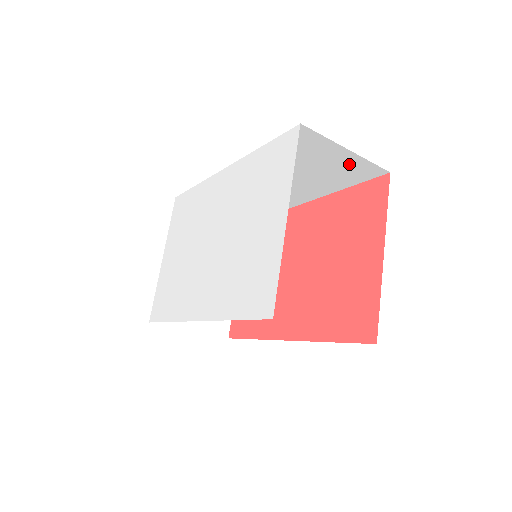
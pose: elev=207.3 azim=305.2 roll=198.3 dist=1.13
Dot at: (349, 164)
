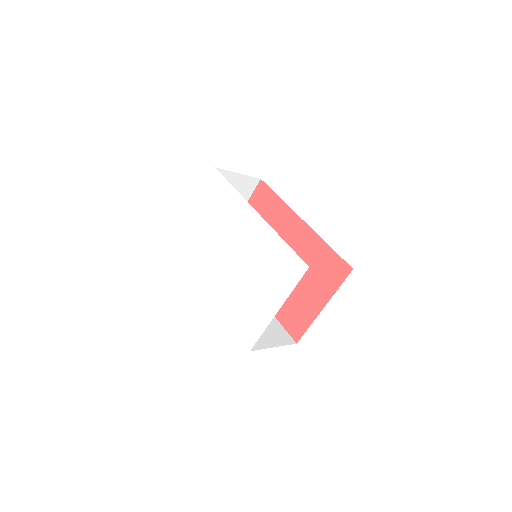
Dot at: occluded
